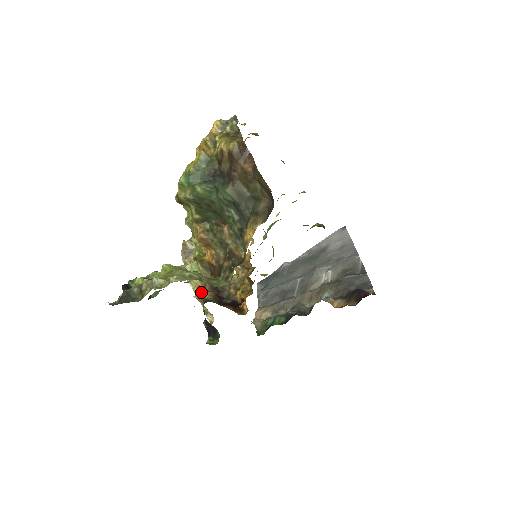
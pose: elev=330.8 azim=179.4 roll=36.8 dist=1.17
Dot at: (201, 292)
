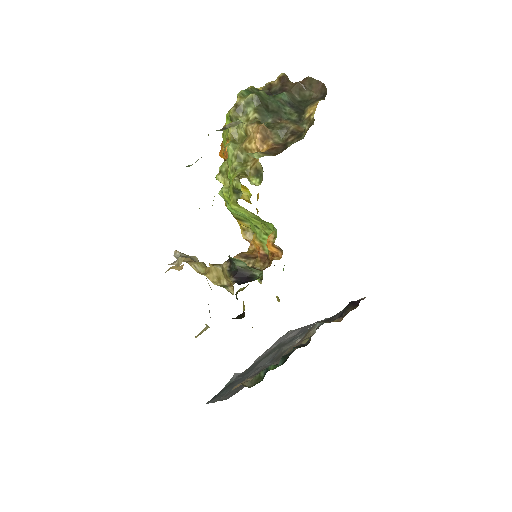
Dot at: occluded
